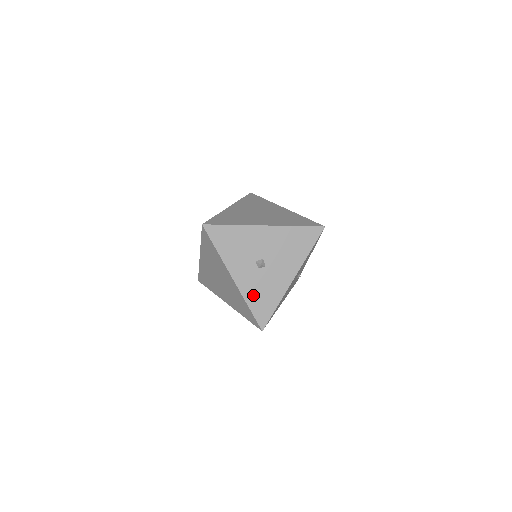
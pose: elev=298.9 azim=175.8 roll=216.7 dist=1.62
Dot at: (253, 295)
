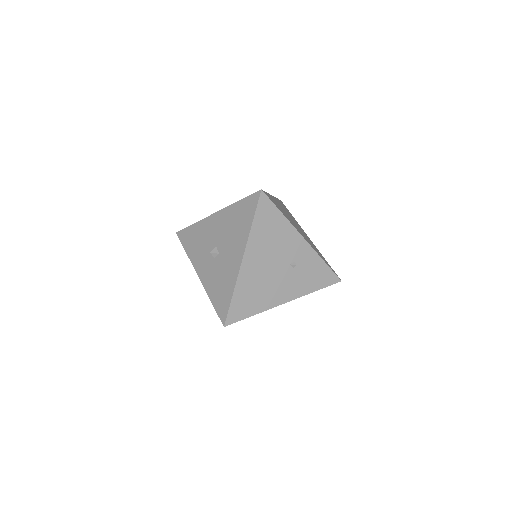
Dot at: (213, 288)
